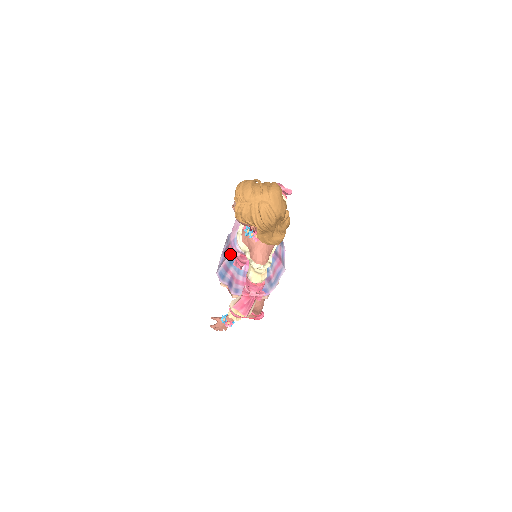
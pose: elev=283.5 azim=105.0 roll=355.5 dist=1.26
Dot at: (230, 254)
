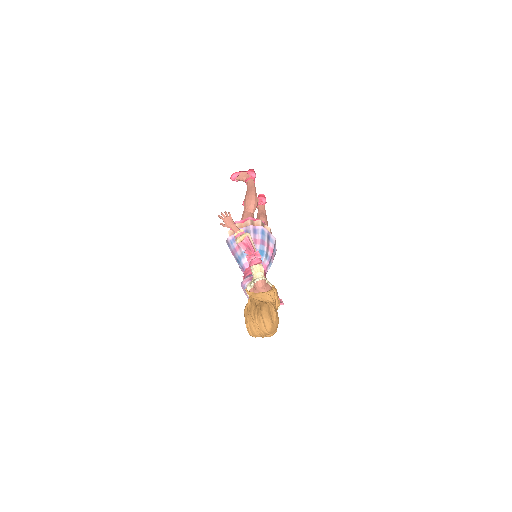
Dot at: occluded
